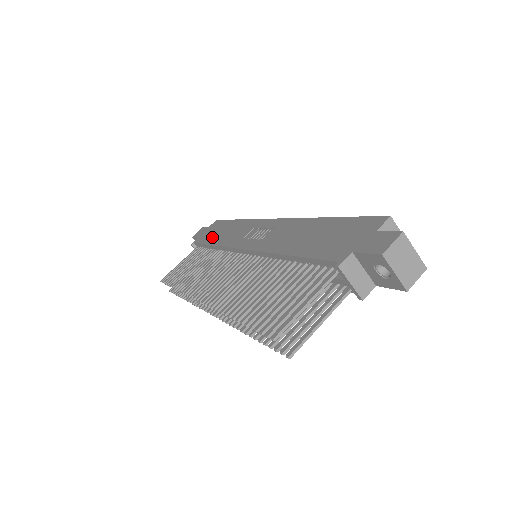
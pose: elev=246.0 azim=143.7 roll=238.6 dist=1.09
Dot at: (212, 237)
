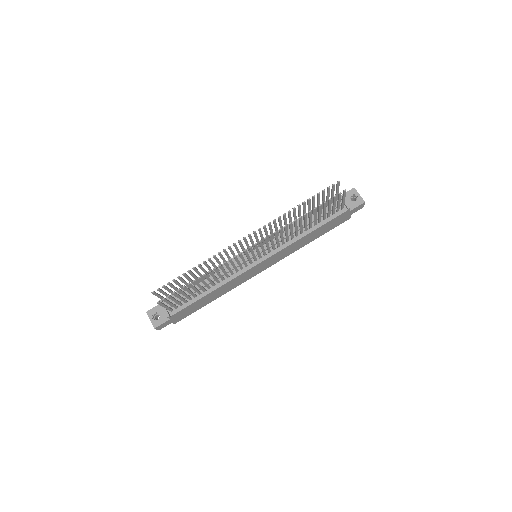
Dot at: occluded
